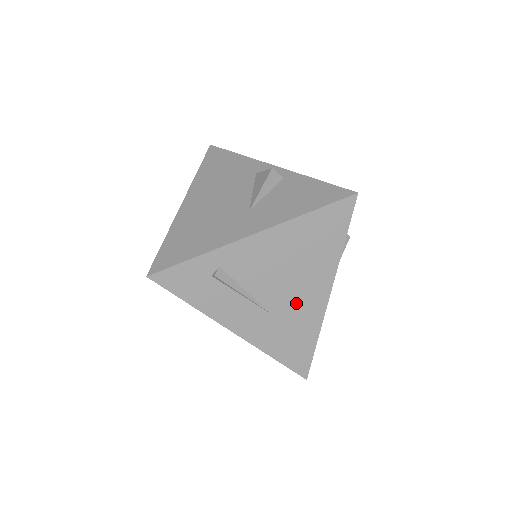
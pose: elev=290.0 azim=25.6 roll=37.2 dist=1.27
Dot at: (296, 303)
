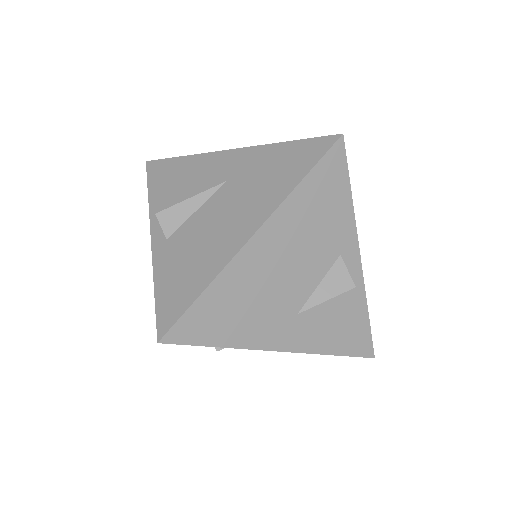
Dot at: occluded
